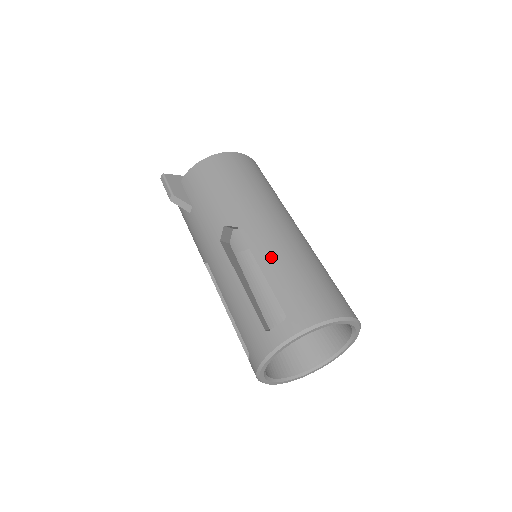
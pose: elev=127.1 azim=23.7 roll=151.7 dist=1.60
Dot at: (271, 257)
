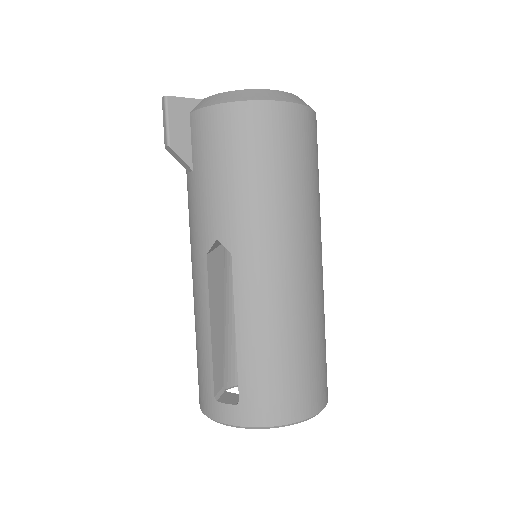
Dot at: (253, 321)
